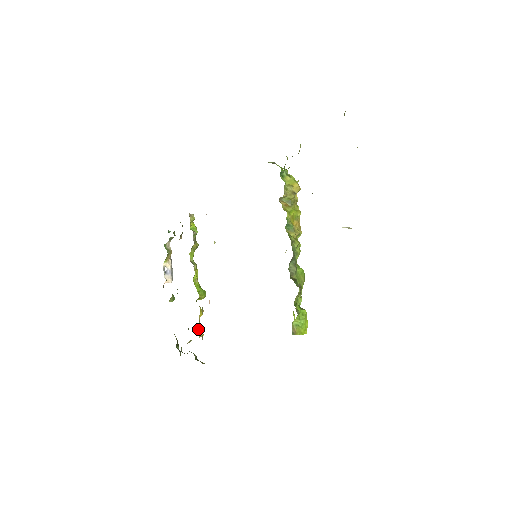
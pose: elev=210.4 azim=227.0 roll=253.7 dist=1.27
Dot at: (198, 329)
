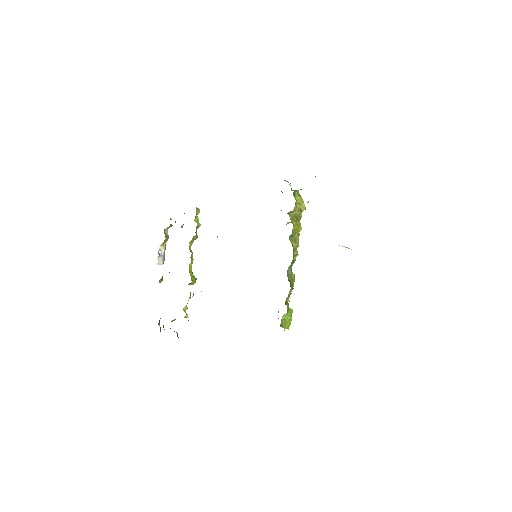
Dot at: (185, 310)
